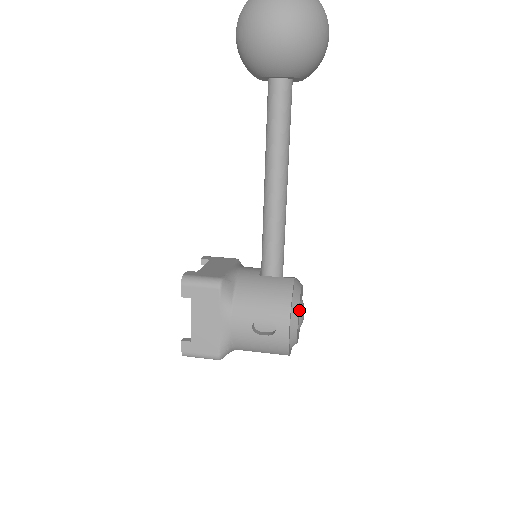
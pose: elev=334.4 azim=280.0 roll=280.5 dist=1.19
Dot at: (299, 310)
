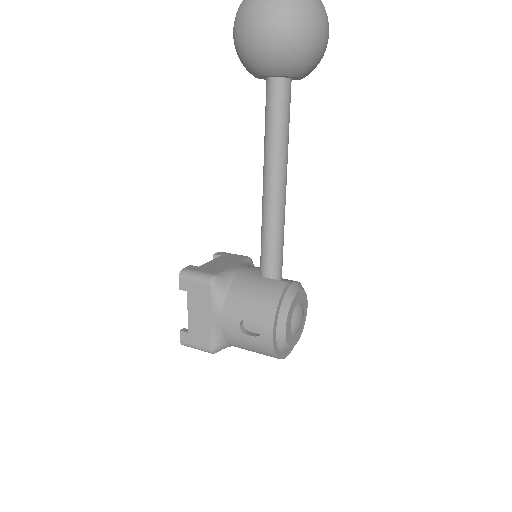
Dot at: (292, 315)
